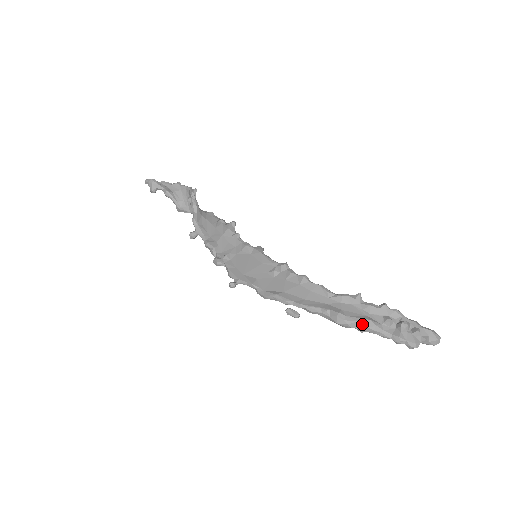
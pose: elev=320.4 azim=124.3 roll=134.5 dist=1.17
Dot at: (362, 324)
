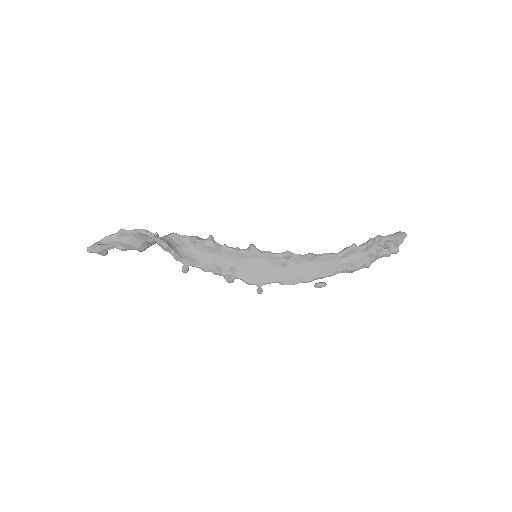
Dot at: (368, 264)
